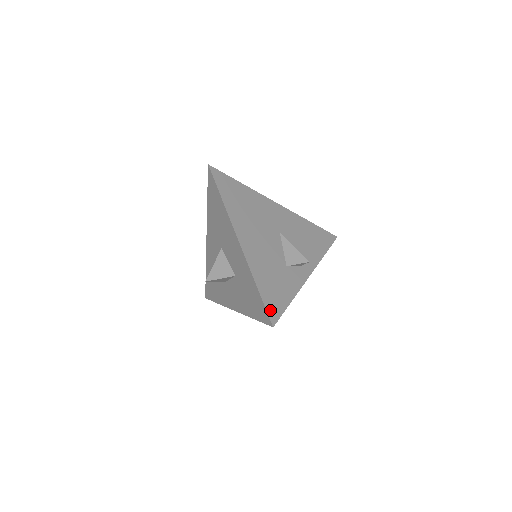
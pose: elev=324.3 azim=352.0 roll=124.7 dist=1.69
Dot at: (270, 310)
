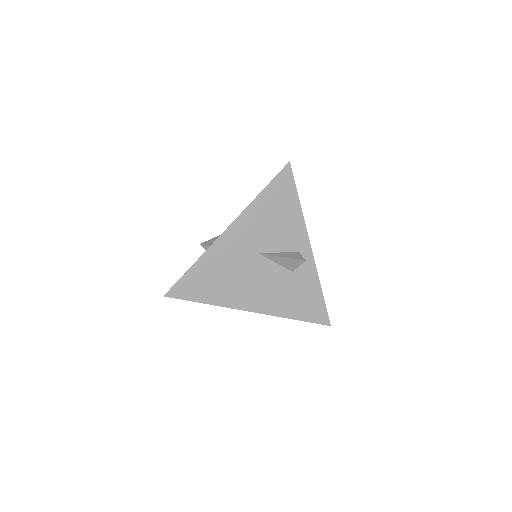
Dot at: (318, 320)
